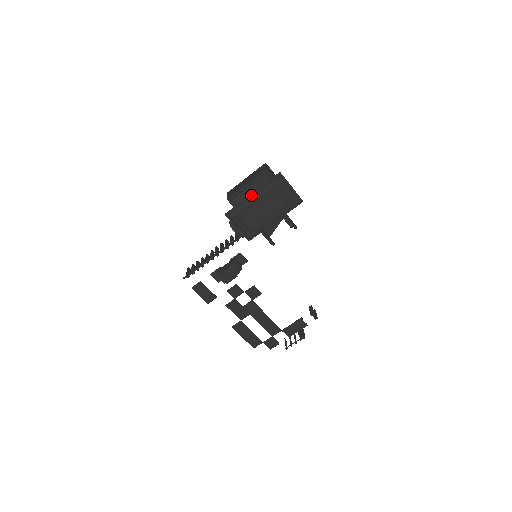
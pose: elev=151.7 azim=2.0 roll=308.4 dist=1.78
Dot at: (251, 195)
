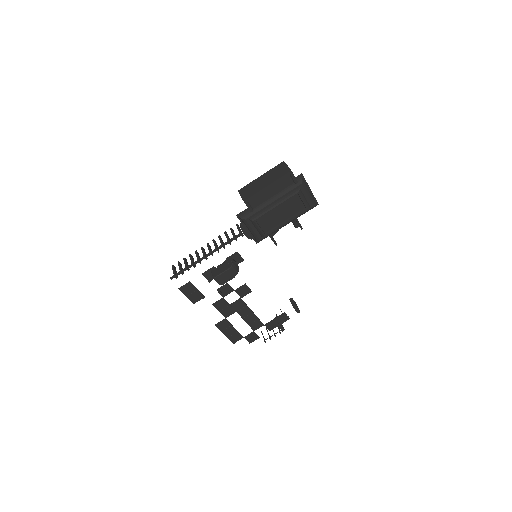
Dot at: (269, 197)
